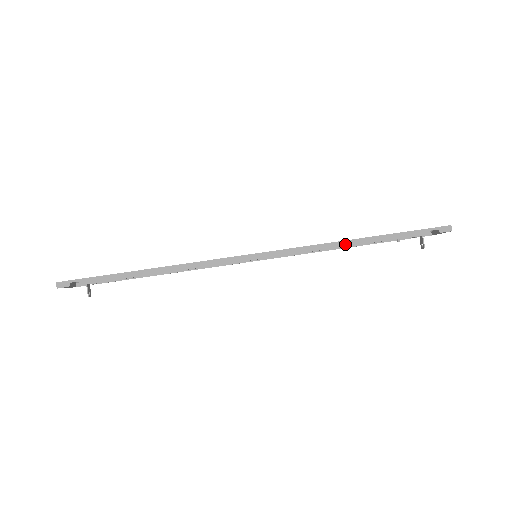
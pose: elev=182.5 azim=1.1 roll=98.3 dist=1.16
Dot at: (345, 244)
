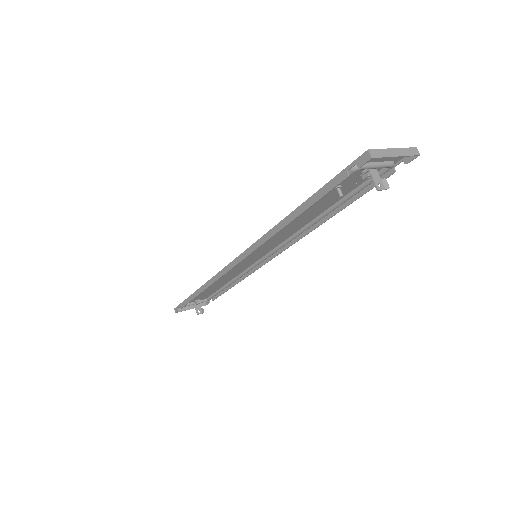
Dot at: (282, 225)
